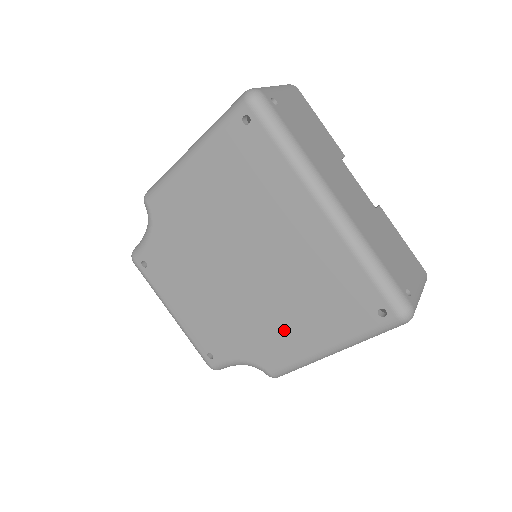
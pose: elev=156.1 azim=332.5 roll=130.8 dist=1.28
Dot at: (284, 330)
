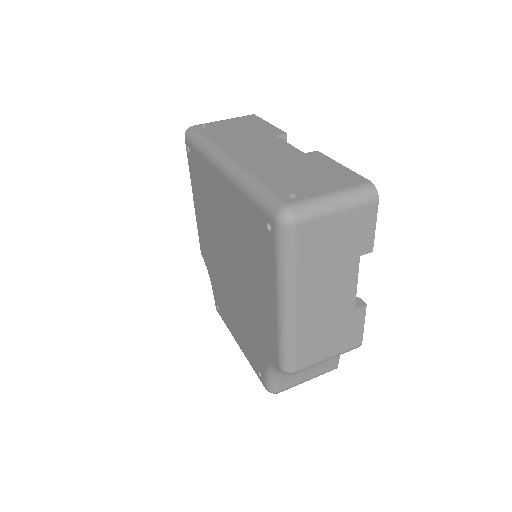
Dot at: (260, 306)
